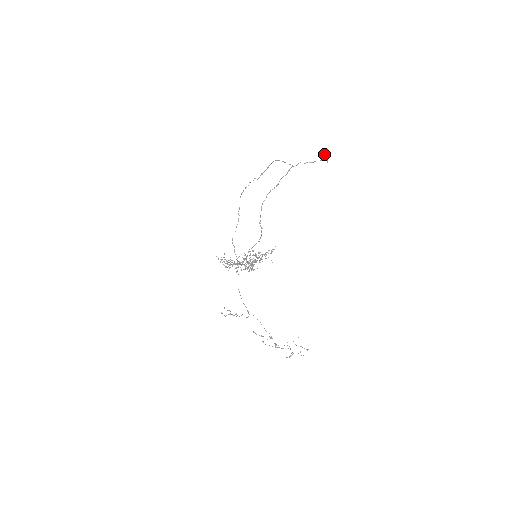
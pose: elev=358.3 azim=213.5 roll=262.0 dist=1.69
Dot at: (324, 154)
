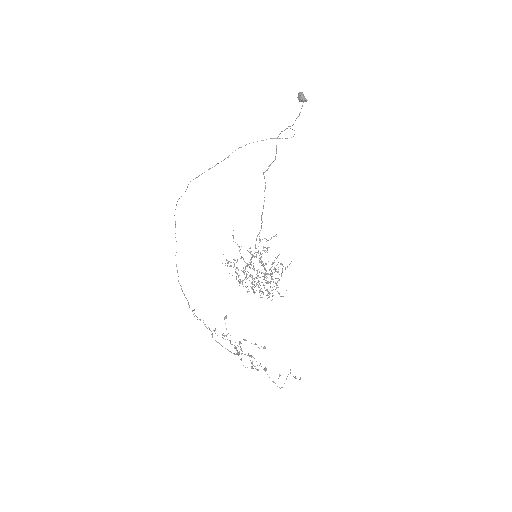
Dot at: (298, 96)
